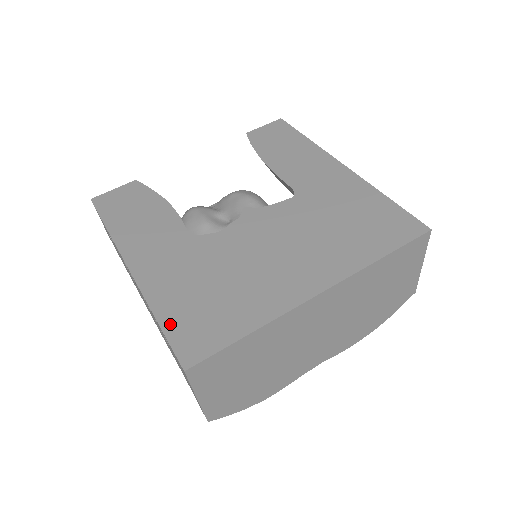
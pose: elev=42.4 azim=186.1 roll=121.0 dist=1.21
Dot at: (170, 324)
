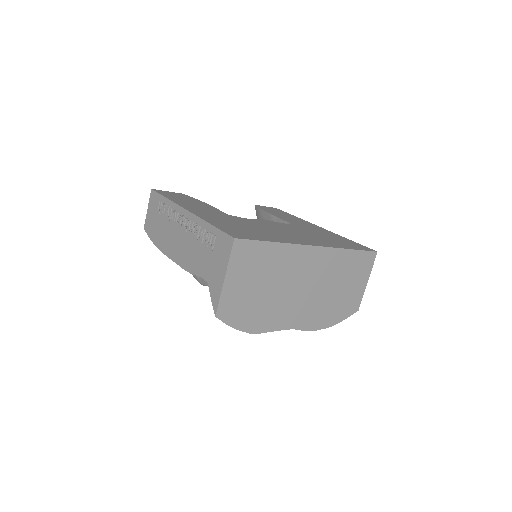
Dot at: (221, 227)
